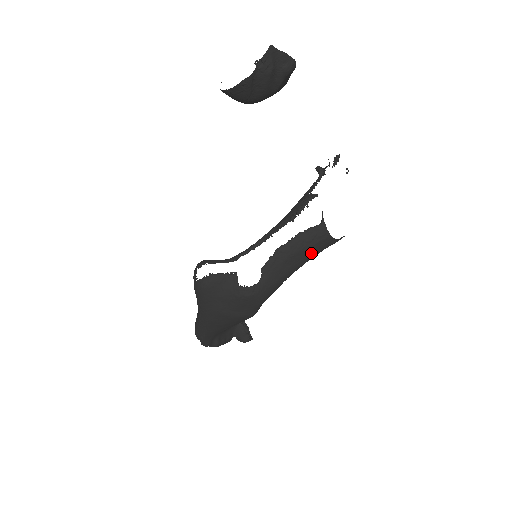
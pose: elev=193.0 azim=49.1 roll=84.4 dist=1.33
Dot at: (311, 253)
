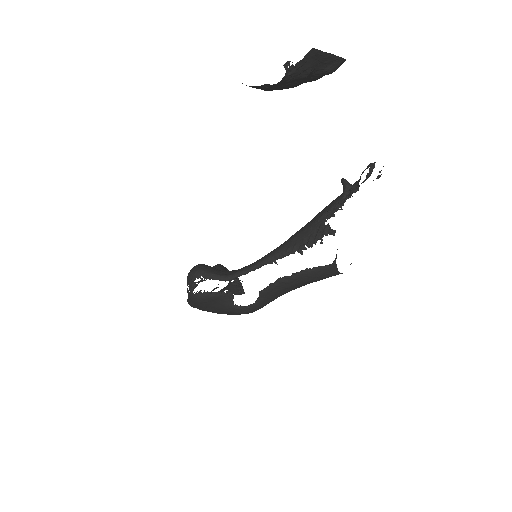
Dot at: (315, 281)
